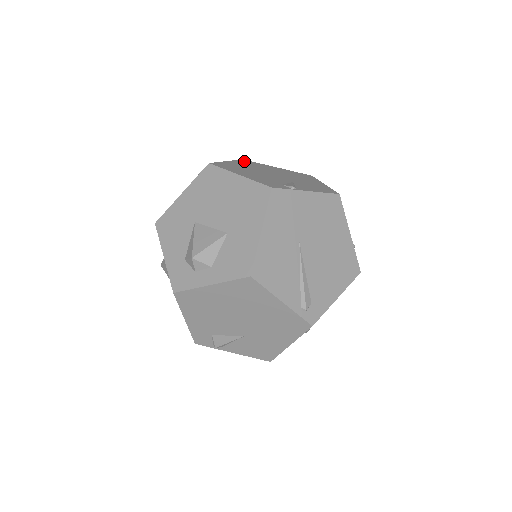
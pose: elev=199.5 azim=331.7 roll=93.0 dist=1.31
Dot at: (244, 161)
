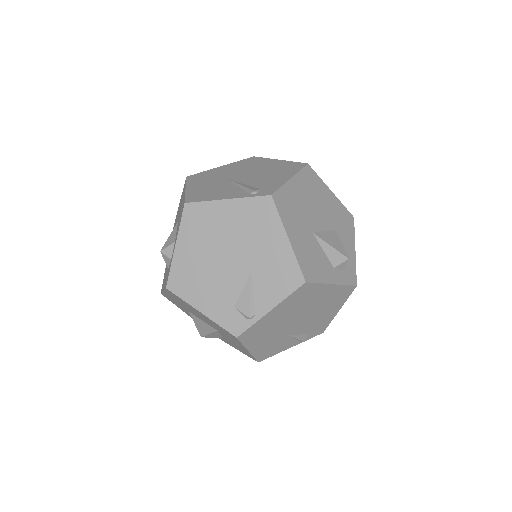
Dot at: occluded
